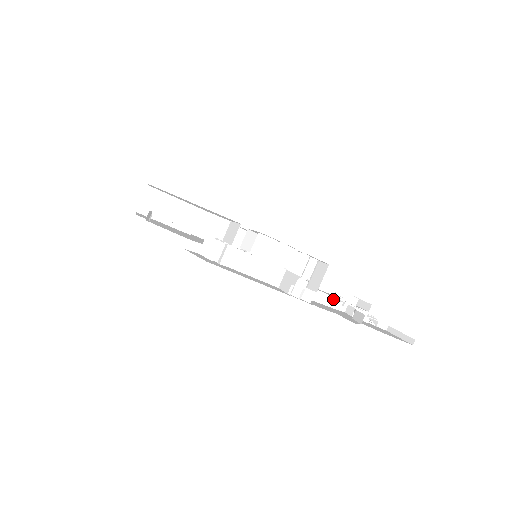
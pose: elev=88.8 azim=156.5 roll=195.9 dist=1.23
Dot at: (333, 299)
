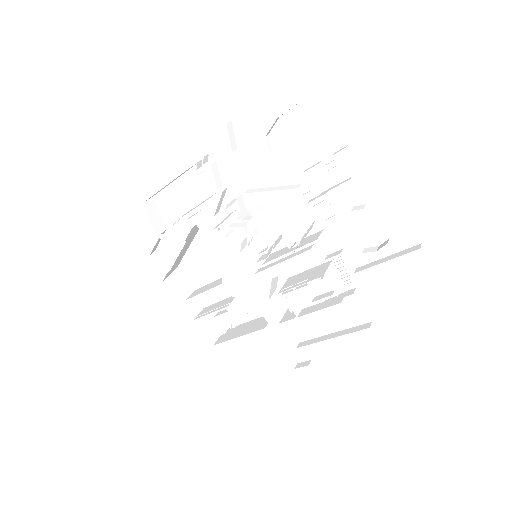
Dot at: (285, 186)
